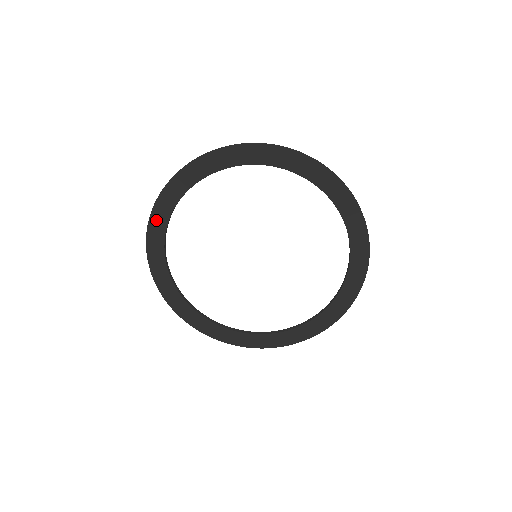
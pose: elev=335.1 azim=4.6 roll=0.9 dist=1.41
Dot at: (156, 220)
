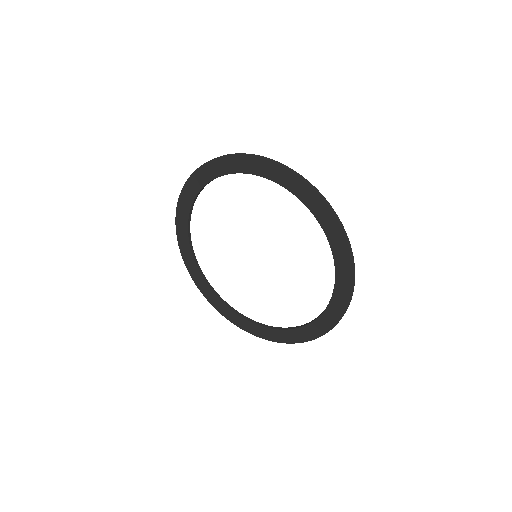
Dot at: (184, 200)
